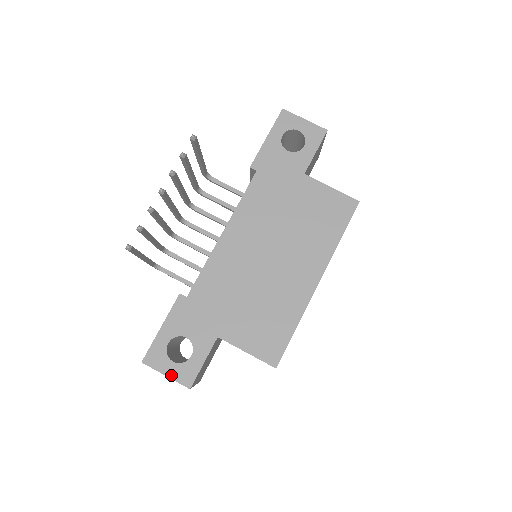
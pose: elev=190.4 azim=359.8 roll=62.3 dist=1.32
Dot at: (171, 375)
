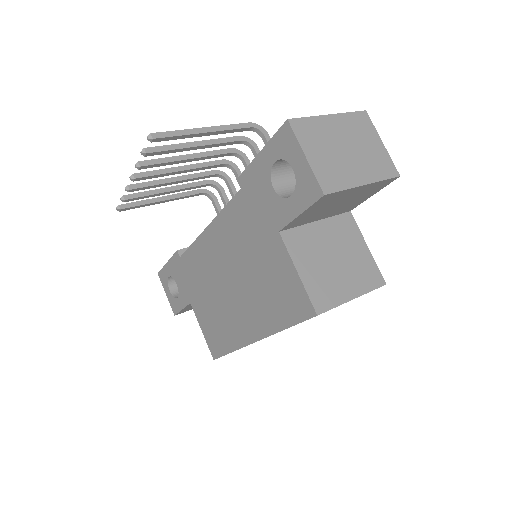
Dot at: (168, 297)
